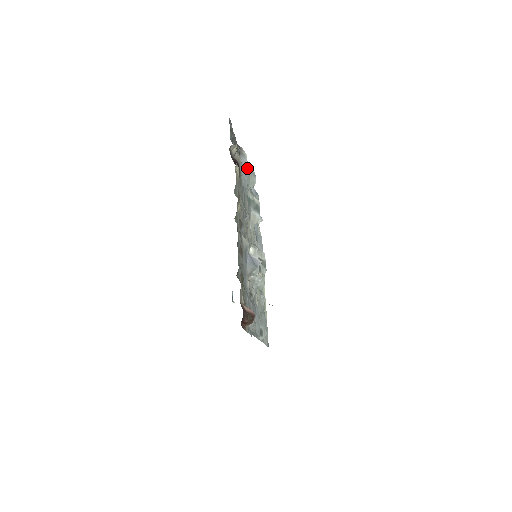
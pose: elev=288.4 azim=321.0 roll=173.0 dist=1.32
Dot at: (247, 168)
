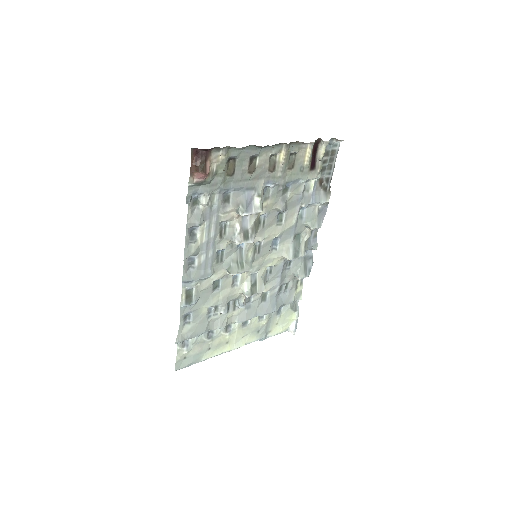
Dot at: (320, 214)
